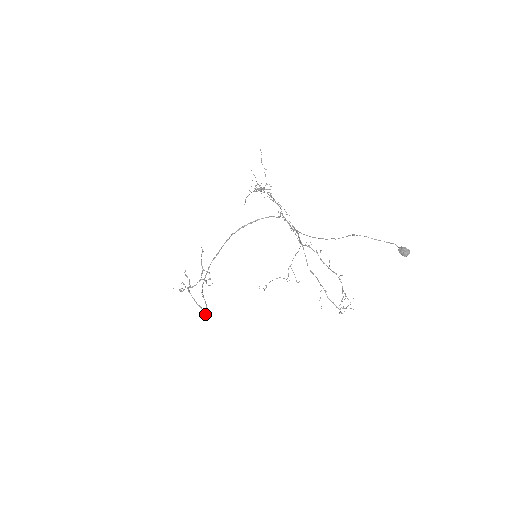
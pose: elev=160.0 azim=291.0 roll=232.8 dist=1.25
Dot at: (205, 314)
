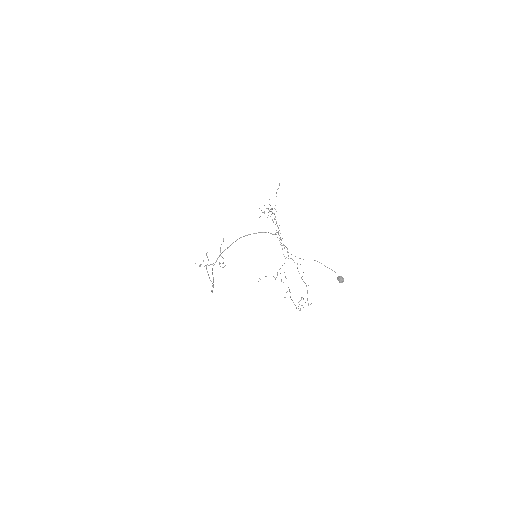
Dot at: occluded
